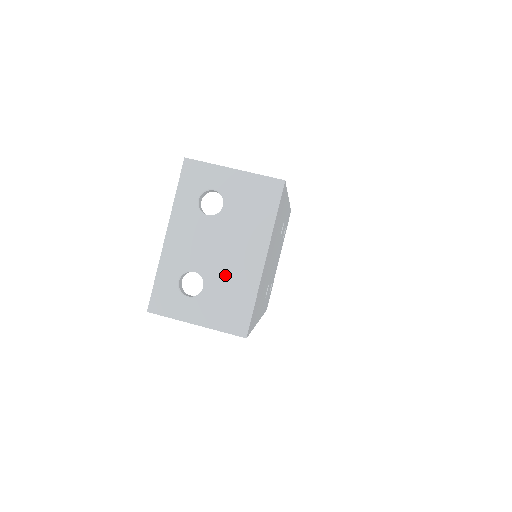
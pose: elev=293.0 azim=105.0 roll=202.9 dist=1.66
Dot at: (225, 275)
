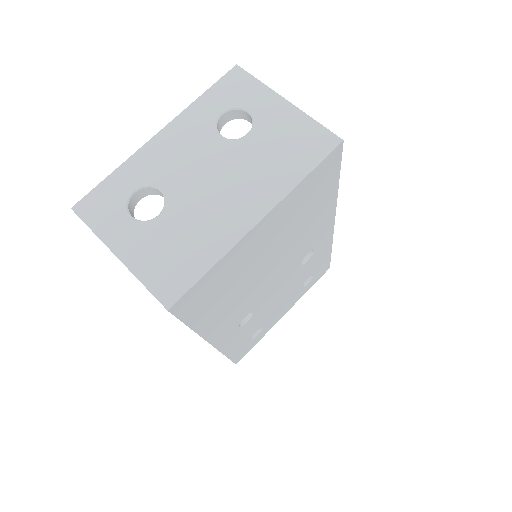
Dot at: (195, 214)
